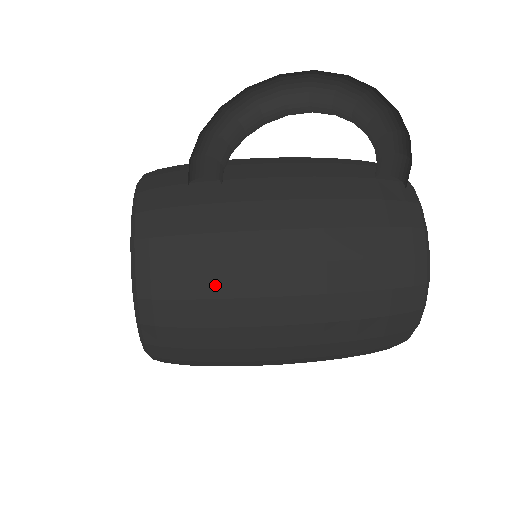
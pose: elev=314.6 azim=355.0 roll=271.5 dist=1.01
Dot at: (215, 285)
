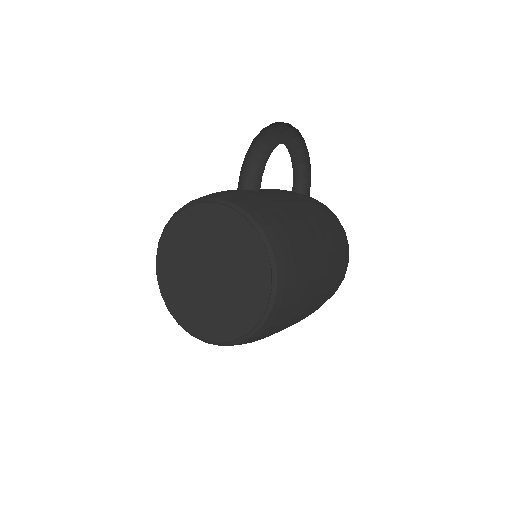
Dot at: (299, 231)
